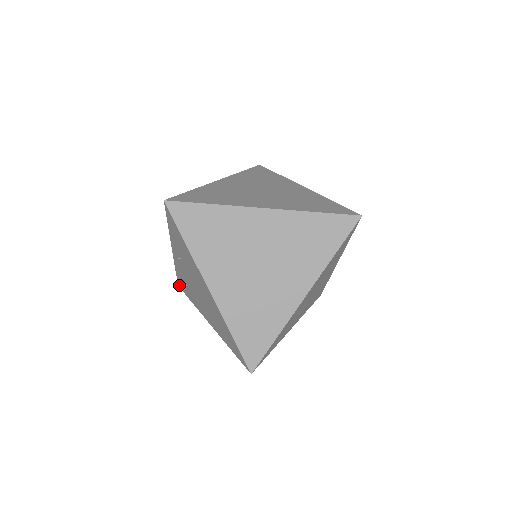
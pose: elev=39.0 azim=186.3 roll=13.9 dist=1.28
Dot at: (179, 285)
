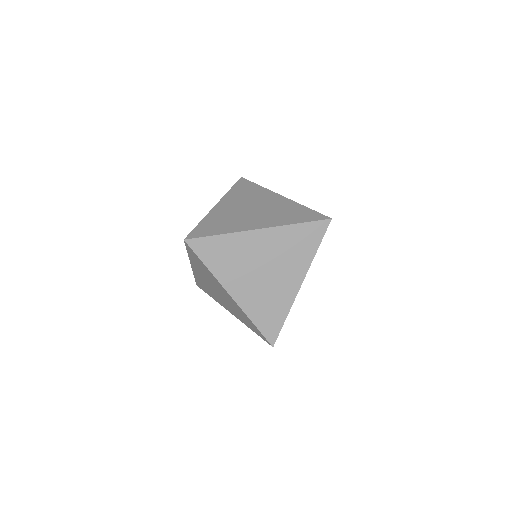
Dot at: occluded
